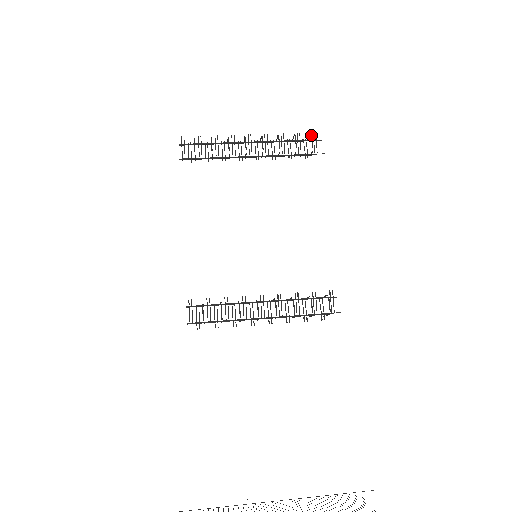
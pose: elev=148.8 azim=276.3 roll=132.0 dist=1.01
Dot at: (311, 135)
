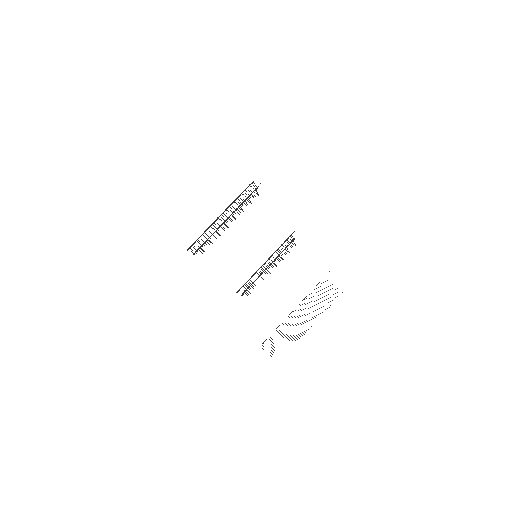
Dot at: occluded
